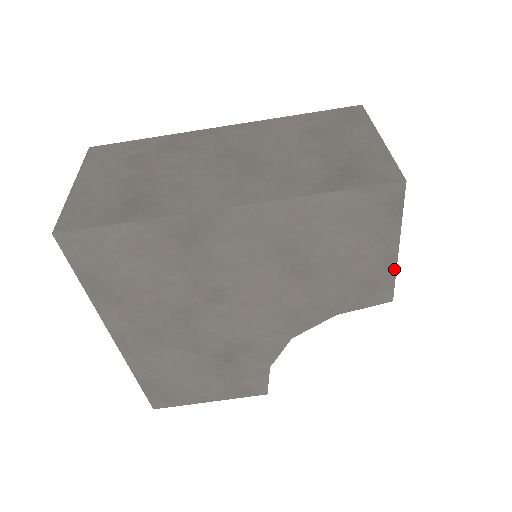
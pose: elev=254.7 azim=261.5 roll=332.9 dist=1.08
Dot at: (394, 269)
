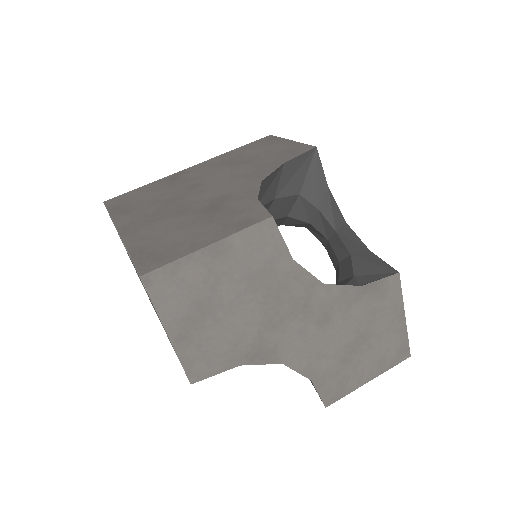
Dot at: (299, 143)
